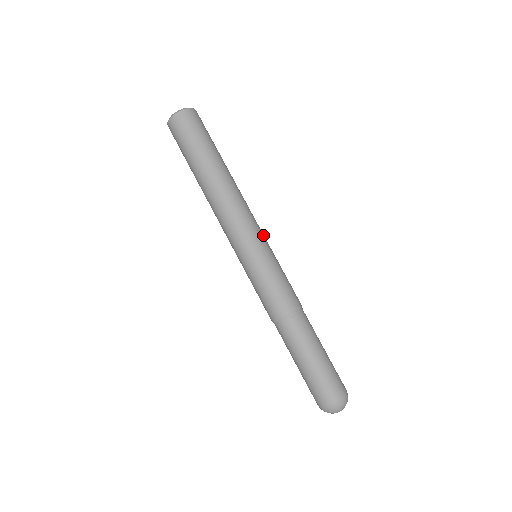
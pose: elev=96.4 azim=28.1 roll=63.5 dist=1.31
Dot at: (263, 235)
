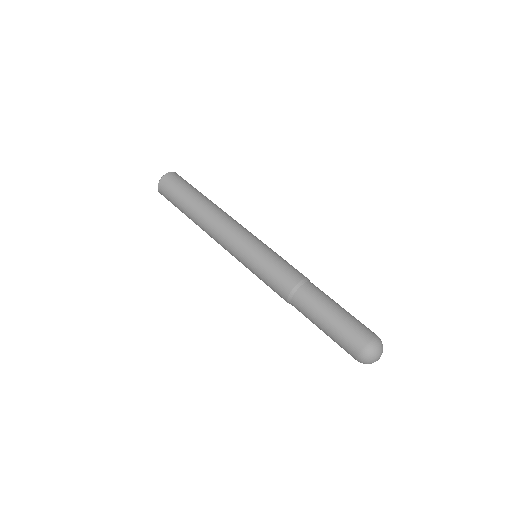
Dot at: occluded
